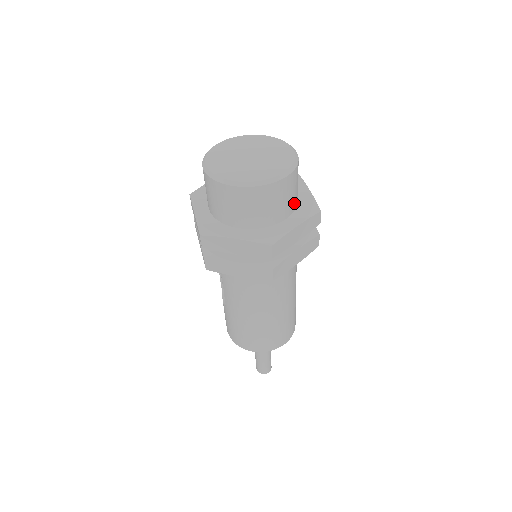
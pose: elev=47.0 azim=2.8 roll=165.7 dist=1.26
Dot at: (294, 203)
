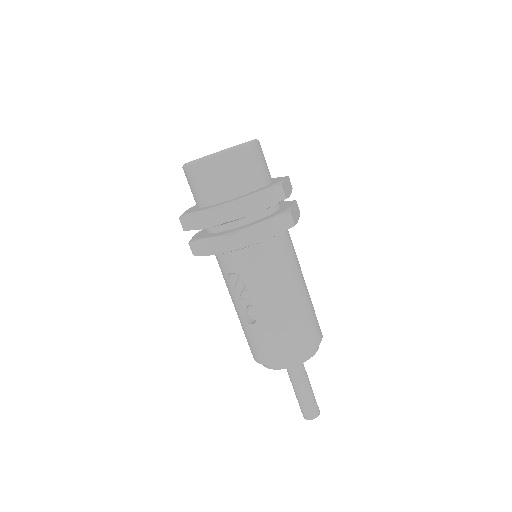
Dot at: occluded
